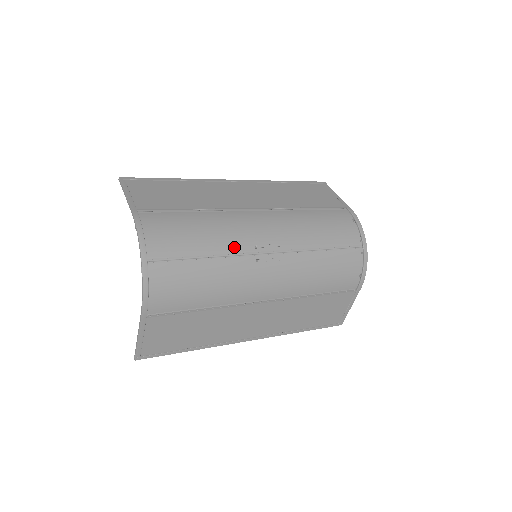
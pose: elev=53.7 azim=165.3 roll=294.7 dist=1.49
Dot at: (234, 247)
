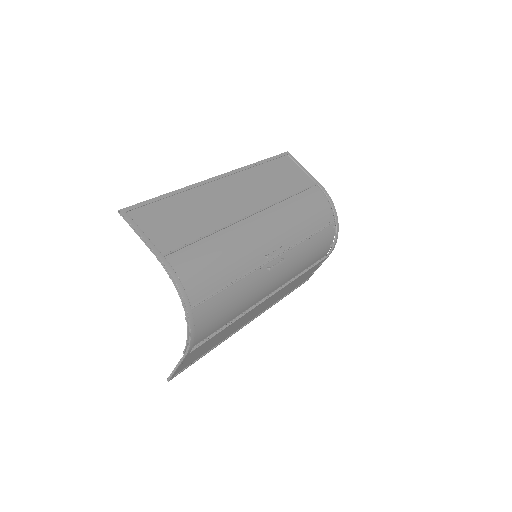
Dot at: (250, 264)
